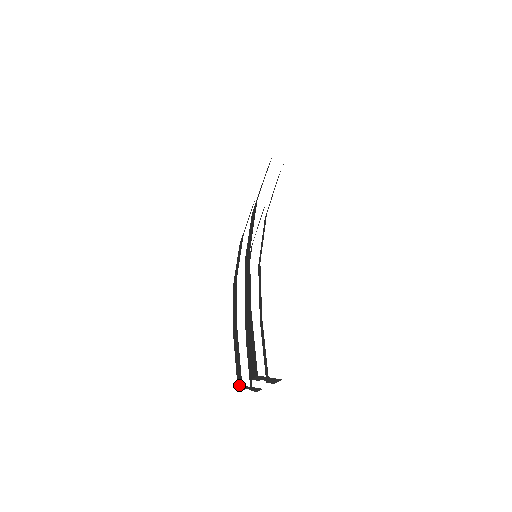
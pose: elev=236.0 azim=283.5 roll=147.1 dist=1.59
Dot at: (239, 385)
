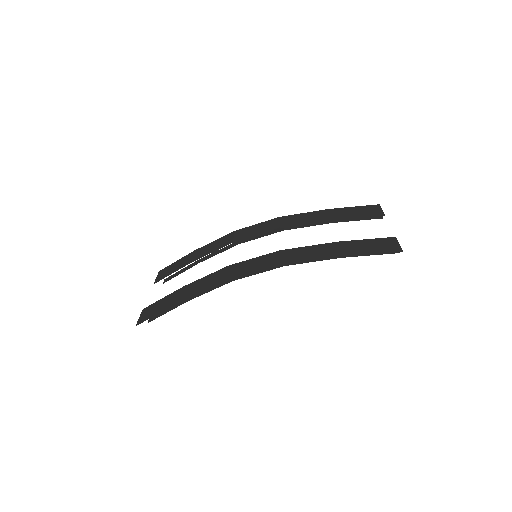
Dot at: (158, 276)
